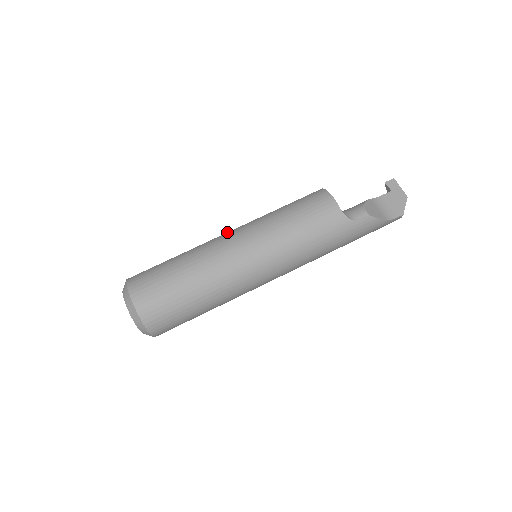
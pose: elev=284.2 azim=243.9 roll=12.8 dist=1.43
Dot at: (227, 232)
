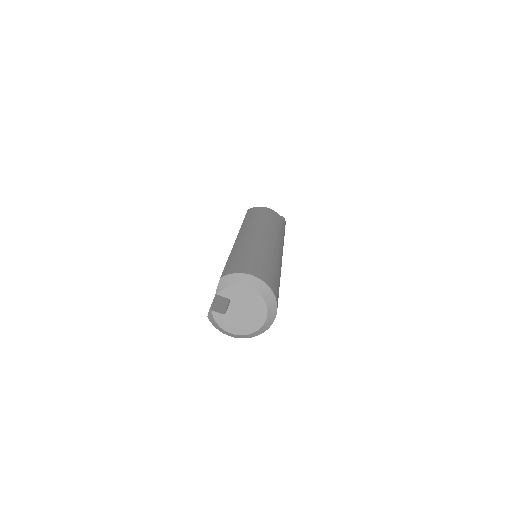
Dot at: (237, 236)
